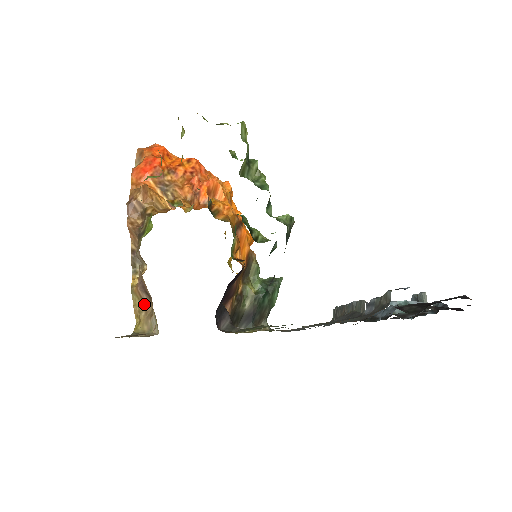
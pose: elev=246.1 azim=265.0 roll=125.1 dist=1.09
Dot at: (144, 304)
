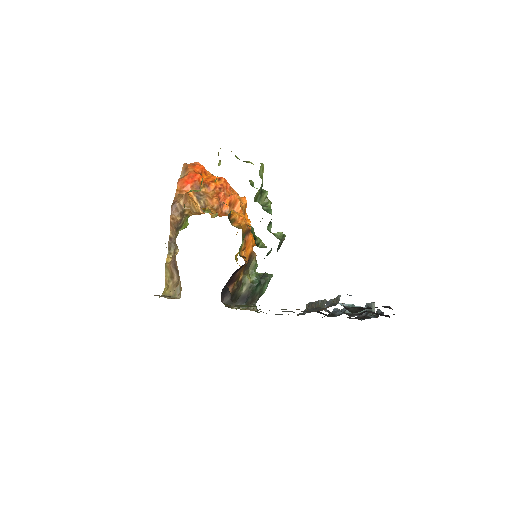
Dot at: (173, 276)
